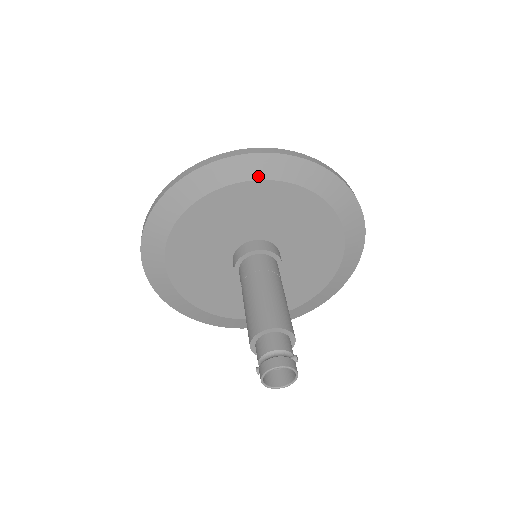
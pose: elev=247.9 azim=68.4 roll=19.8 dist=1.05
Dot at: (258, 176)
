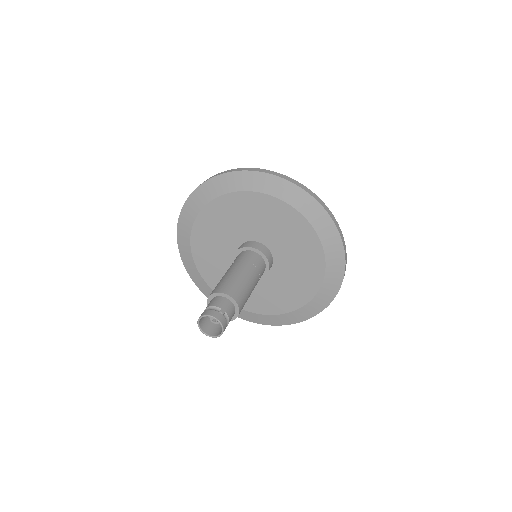
Dot at: (215, 195)
